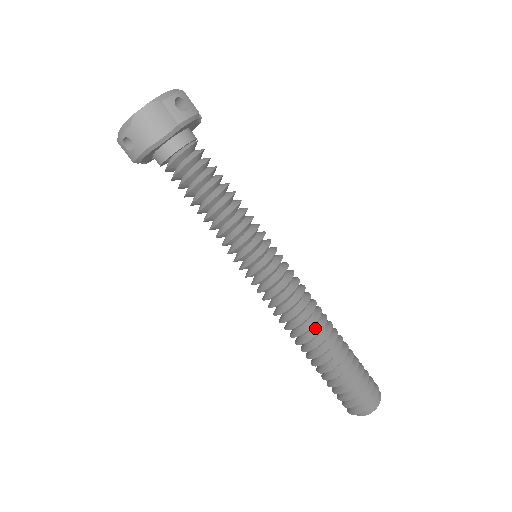
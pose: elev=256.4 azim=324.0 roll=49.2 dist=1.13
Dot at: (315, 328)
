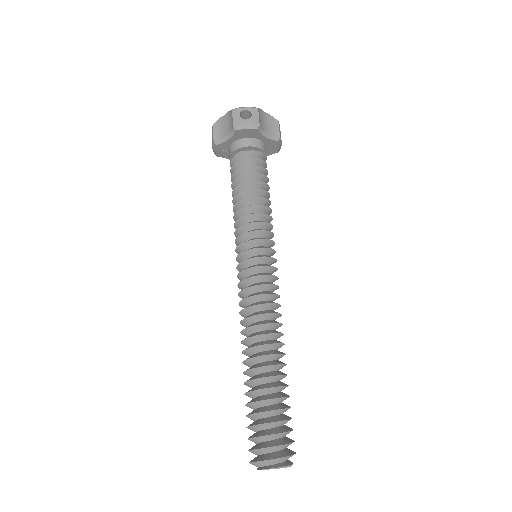
Dot at: occluded
